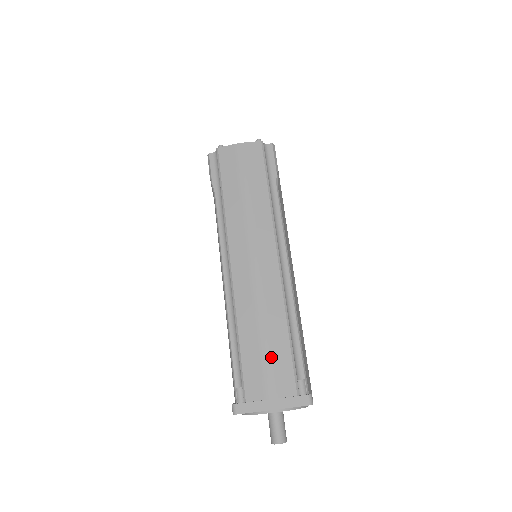
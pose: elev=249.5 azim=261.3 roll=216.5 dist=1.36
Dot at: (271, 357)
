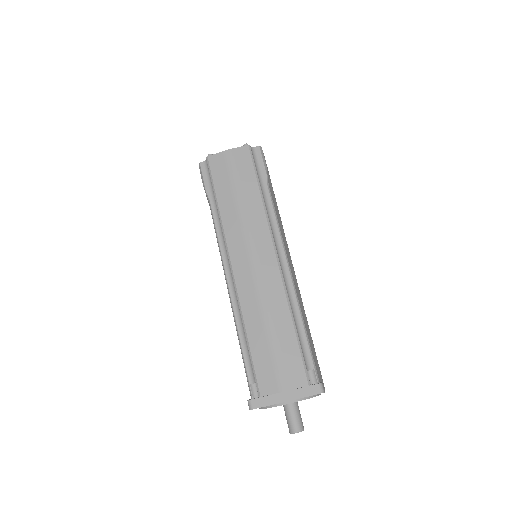
Dot at: (280, 352)
